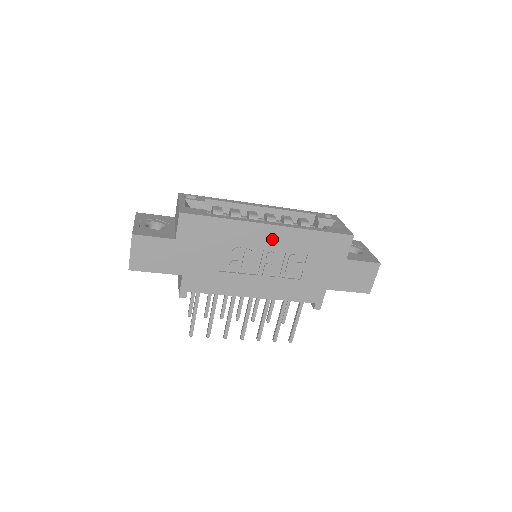
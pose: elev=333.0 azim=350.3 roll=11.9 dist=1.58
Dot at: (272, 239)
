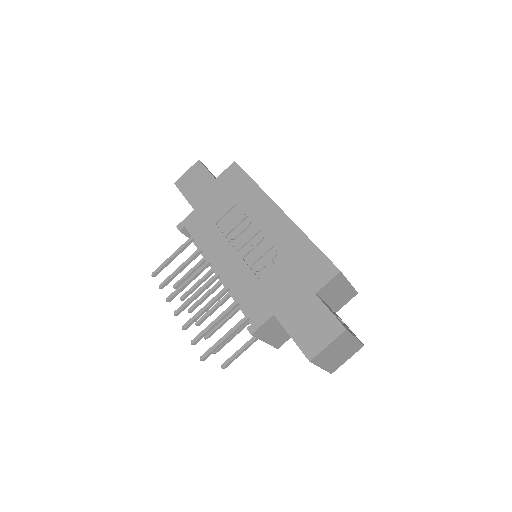
Dot at: (272, 223)
